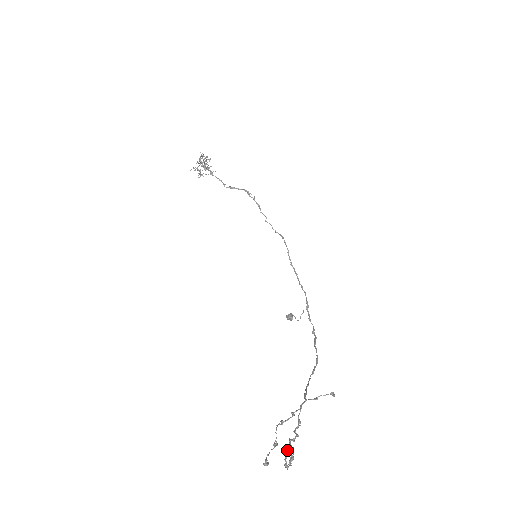
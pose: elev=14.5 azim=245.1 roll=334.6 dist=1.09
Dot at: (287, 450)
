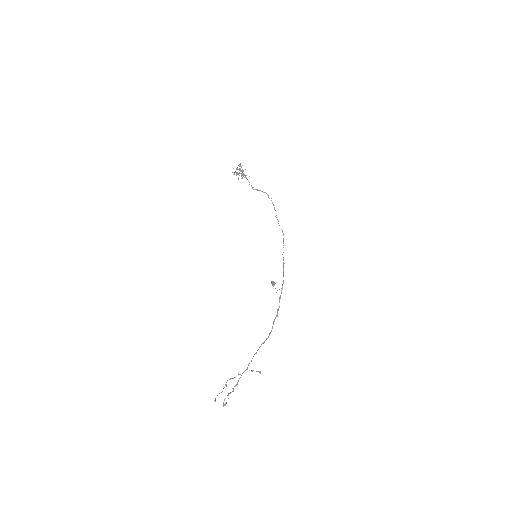
Dot at: occluded
